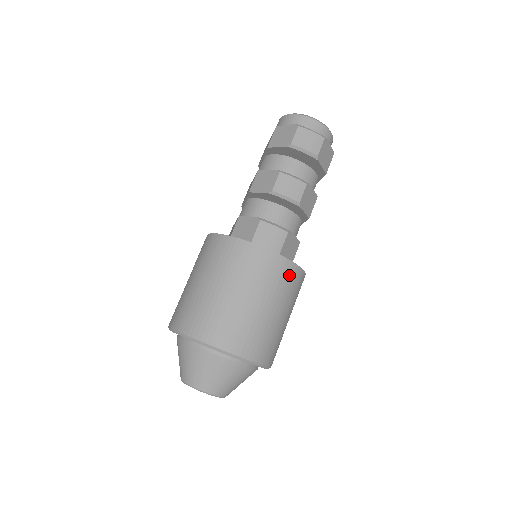
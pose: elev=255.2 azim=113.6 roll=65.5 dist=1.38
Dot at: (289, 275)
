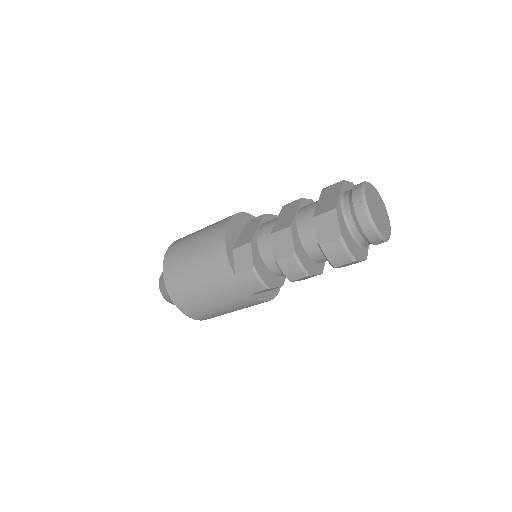
Dot at: (251, 303)
